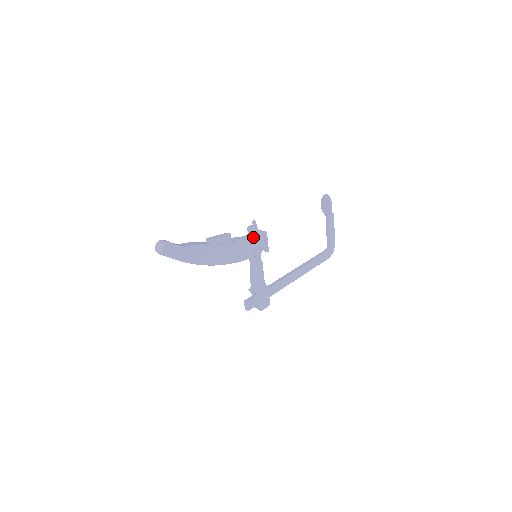
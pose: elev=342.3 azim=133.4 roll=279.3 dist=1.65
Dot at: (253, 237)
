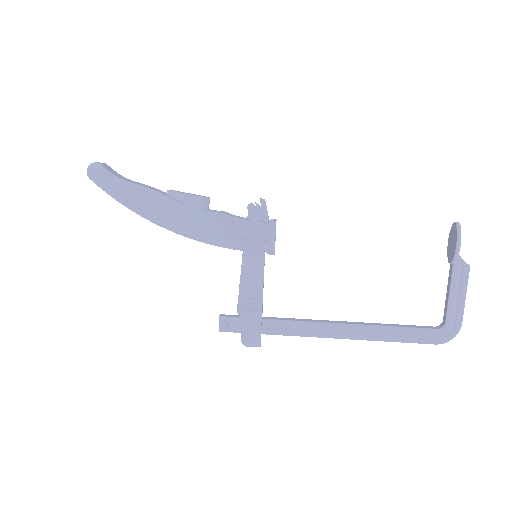
Dot at: (248, 220)
